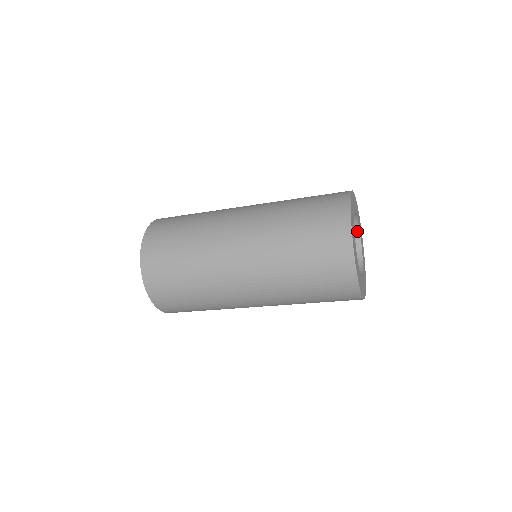
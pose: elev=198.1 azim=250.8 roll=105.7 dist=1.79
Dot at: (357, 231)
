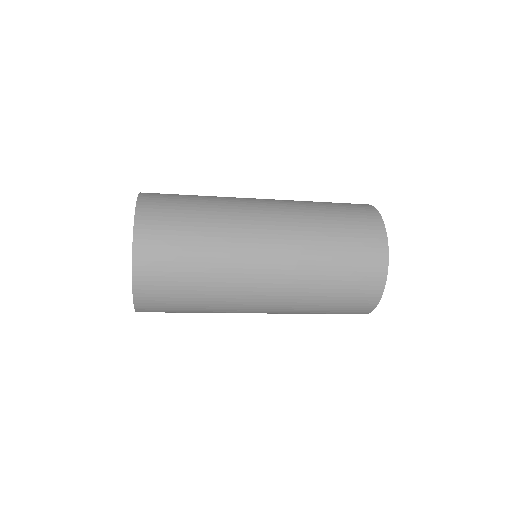
Dot at: occluded
